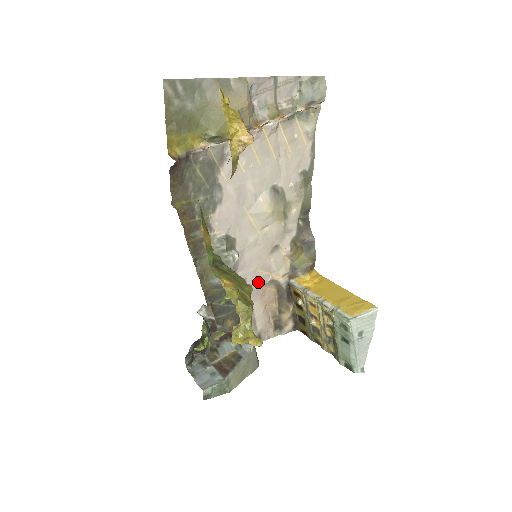
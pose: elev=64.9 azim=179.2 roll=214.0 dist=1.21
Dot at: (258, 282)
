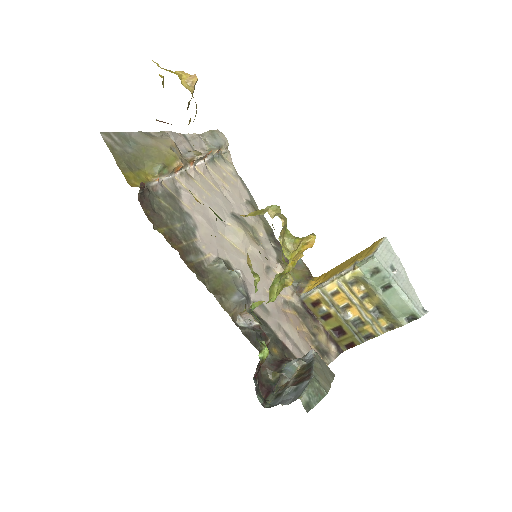
Dot at: (274, 304)
